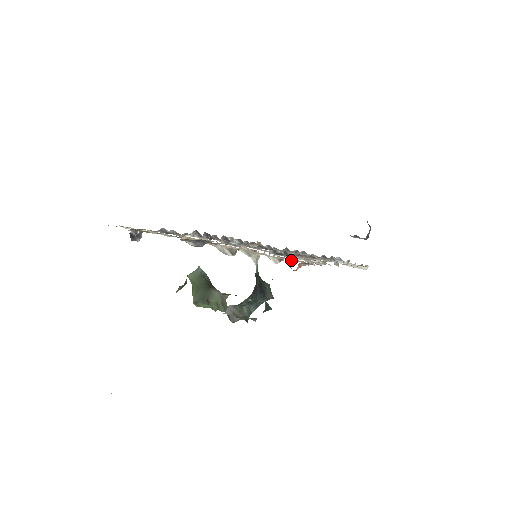
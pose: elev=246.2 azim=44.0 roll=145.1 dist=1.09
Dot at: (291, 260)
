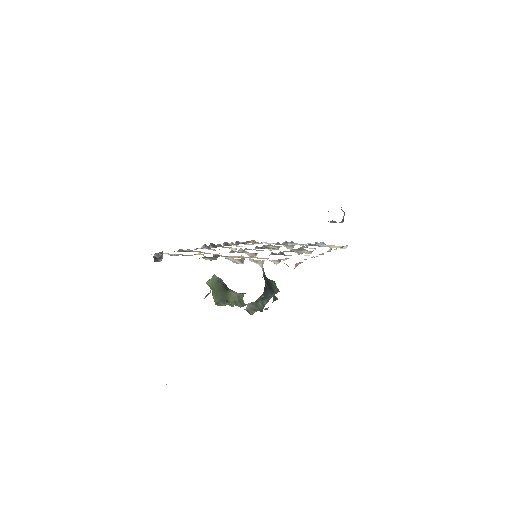
Dot at: occluded
